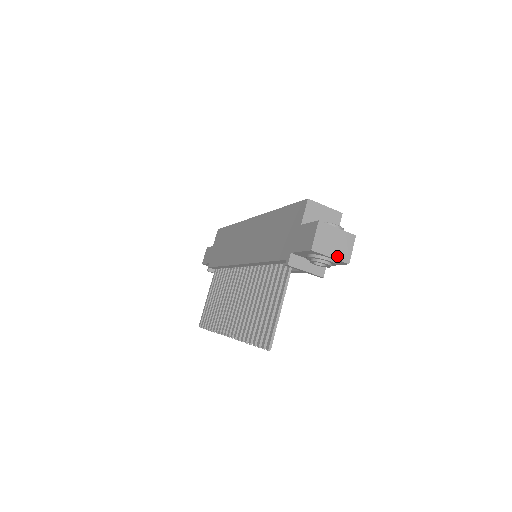
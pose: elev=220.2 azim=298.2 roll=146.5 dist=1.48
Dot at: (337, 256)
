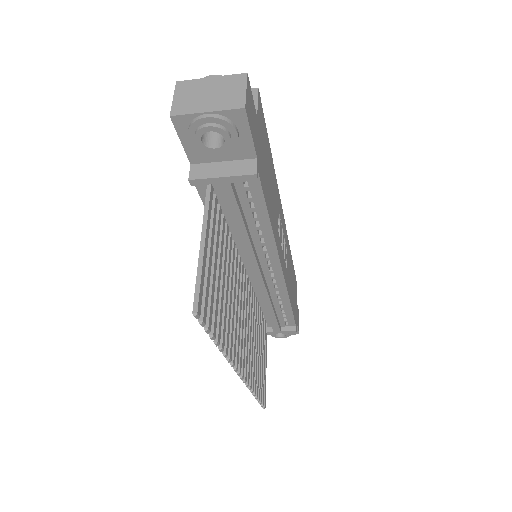
Dot at: (219, 107)
